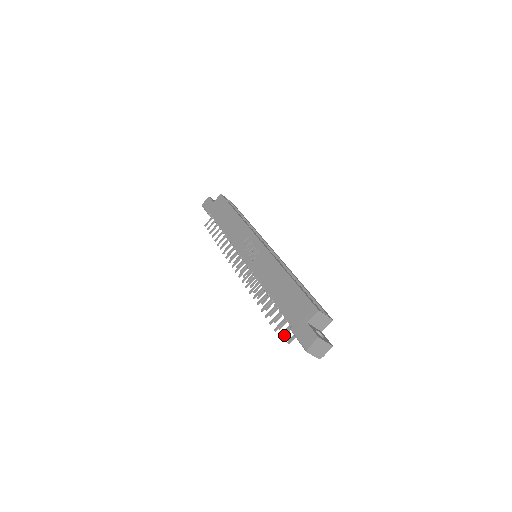
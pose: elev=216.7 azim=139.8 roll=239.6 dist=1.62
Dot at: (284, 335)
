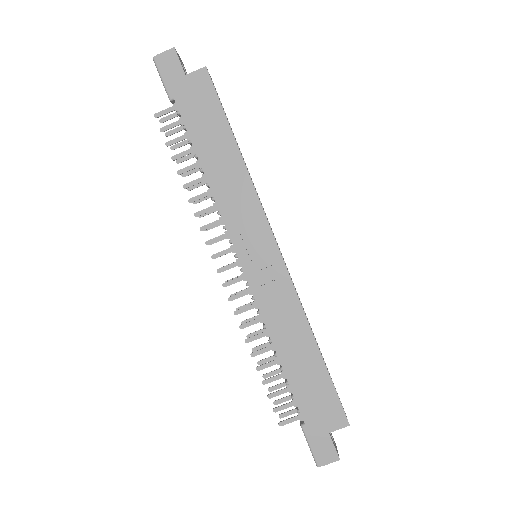
Dot at: (276, 404)
